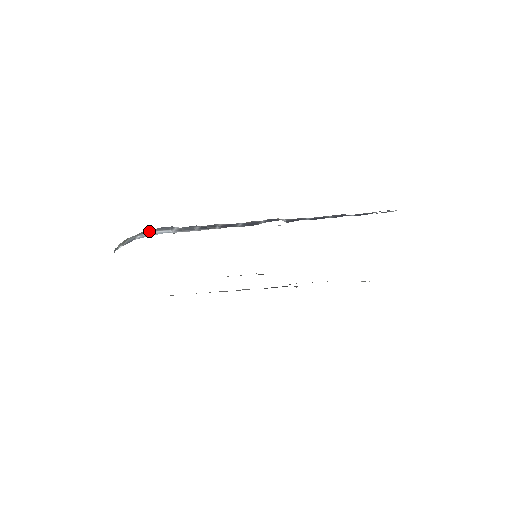
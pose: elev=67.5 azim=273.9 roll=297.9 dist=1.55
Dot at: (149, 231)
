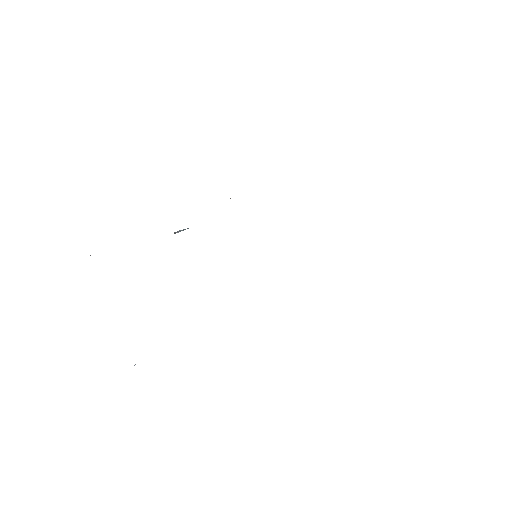
Dot at: occluded
